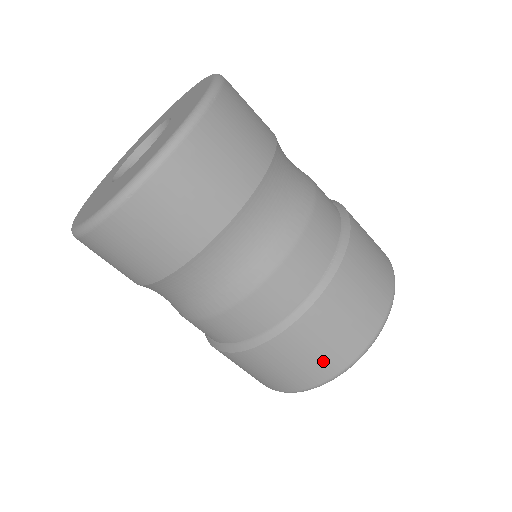
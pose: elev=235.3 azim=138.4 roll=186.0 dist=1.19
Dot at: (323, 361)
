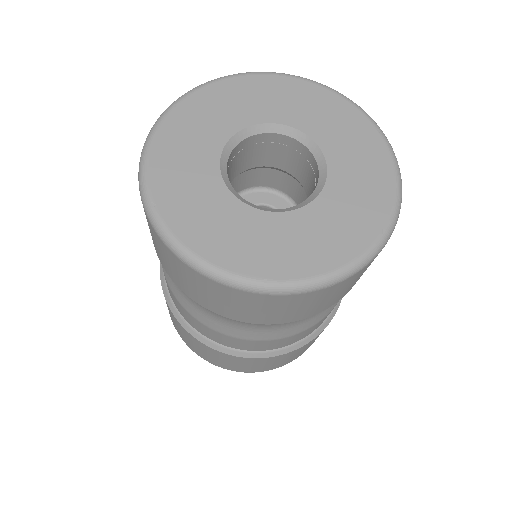
Dot at: (286, 362)
